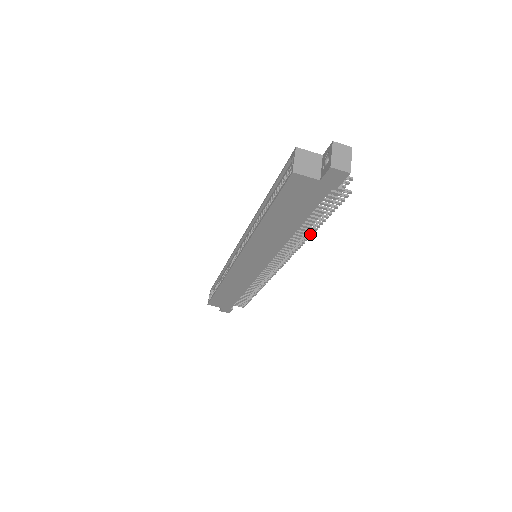
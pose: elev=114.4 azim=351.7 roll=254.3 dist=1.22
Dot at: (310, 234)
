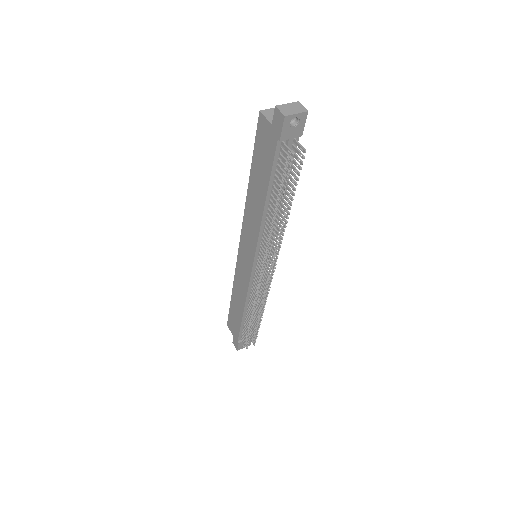
Dot at: (276, 219)
